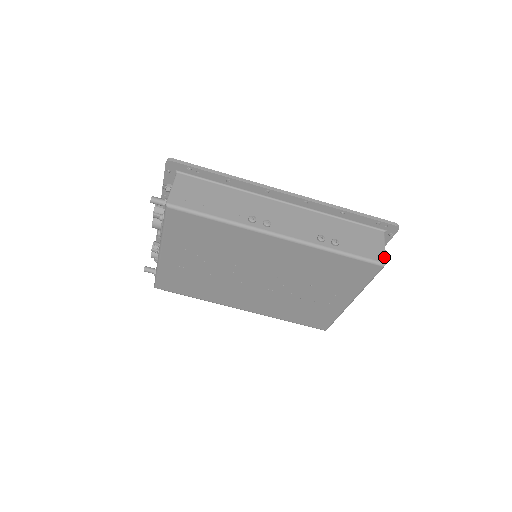
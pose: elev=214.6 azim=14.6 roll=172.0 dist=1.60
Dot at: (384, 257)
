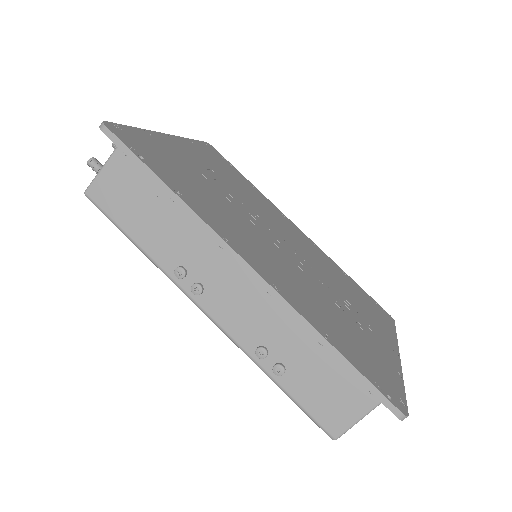
Dot at: (341, 431)
